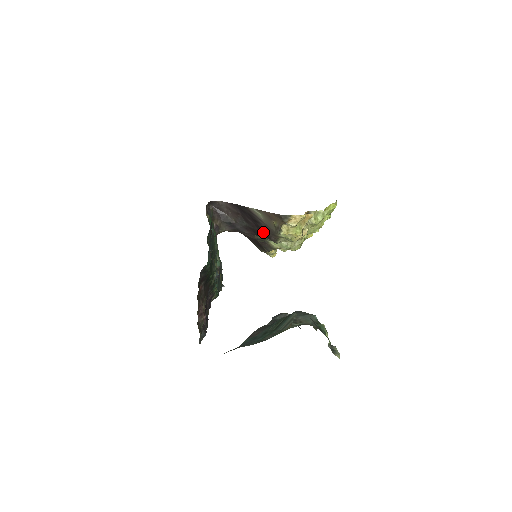
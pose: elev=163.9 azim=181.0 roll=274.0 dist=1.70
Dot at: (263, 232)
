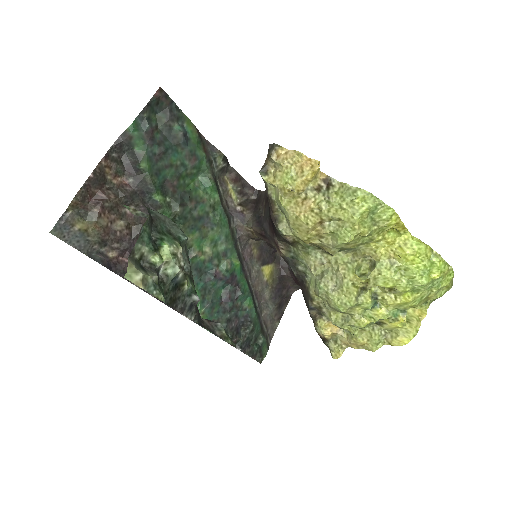
Dot at: occluded
